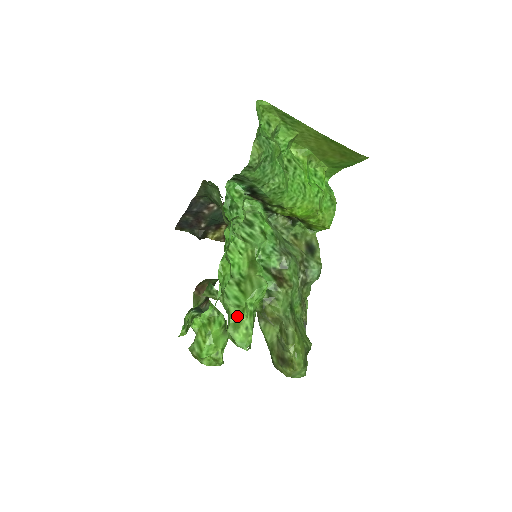
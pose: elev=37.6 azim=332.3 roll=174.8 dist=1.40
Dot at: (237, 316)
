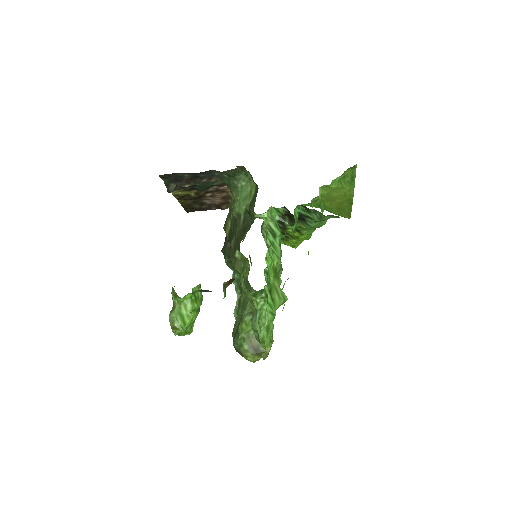
Dot at: (270, 322)
